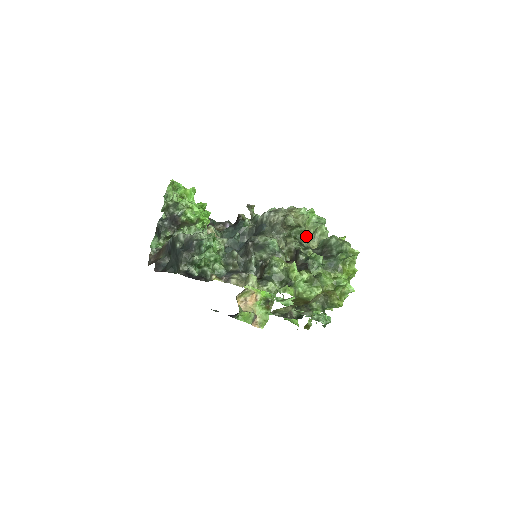
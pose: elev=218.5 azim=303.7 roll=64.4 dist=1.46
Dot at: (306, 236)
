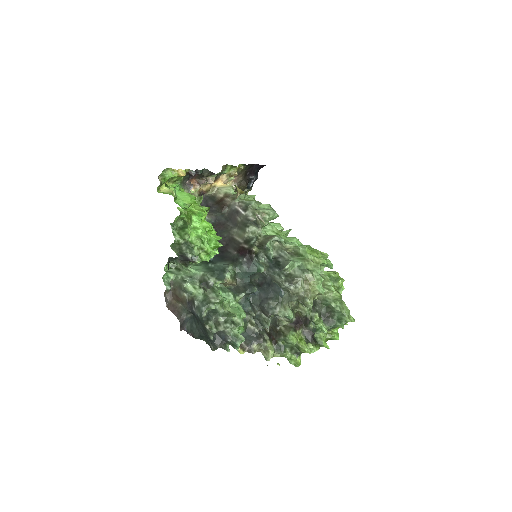
Dot at: occluded
